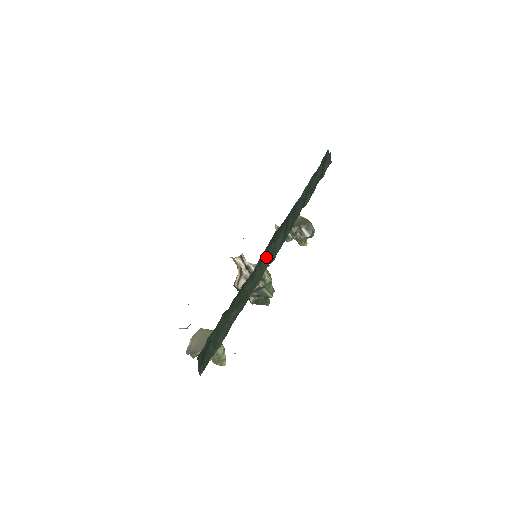
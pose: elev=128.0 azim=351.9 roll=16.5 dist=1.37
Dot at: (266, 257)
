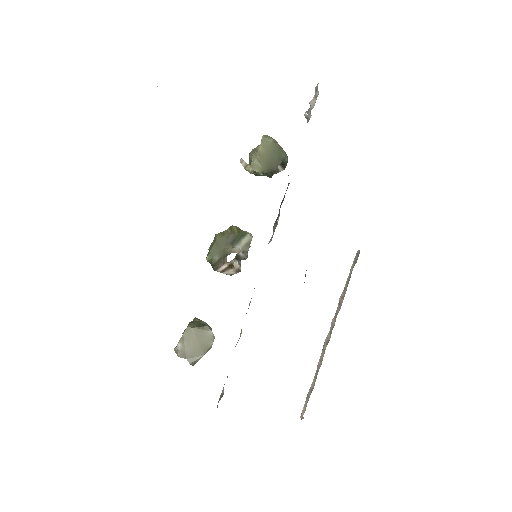
Dot at: occluded
